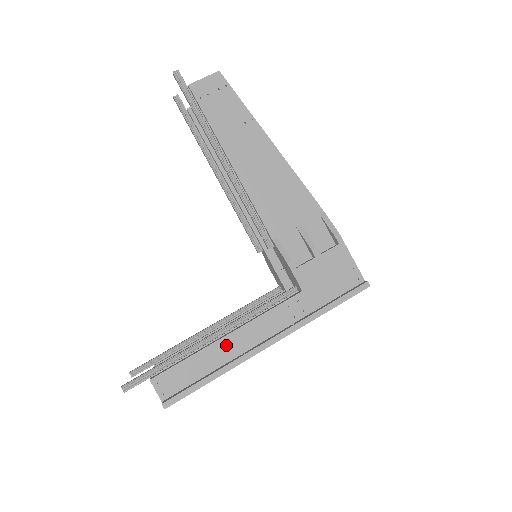
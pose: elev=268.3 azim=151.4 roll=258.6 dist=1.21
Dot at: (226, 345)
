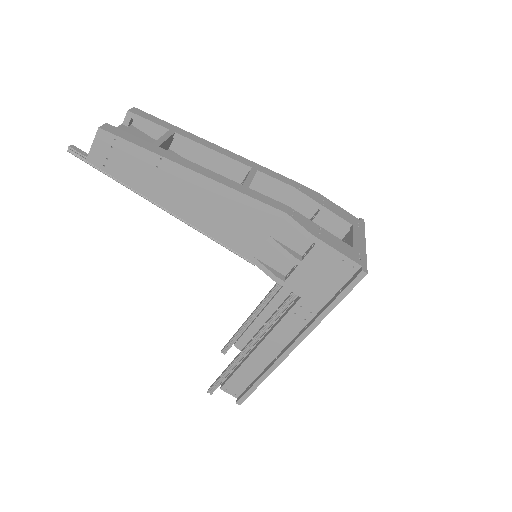
Dot at: (259, 355)
